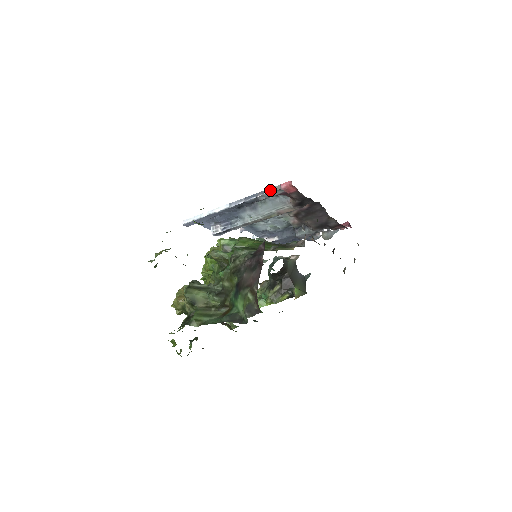
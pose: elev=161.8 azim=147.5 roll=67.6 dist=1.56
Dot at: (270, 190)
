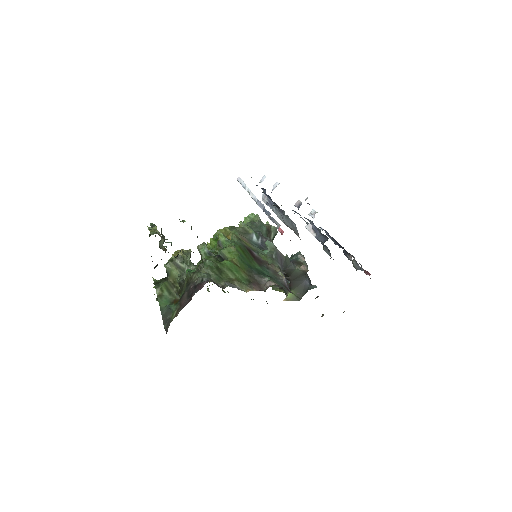
Dot at: (275, 221)
